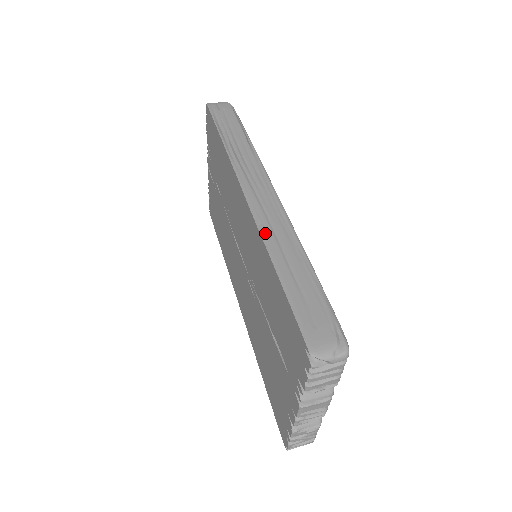
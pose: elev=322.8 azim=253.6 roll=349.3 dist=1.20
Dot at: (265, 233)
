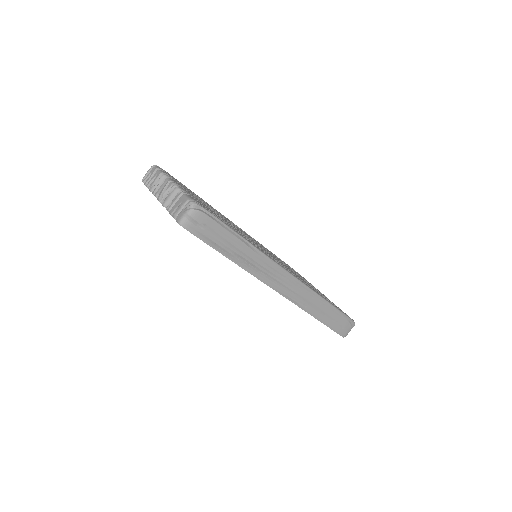
Dot at: (303, 307)
